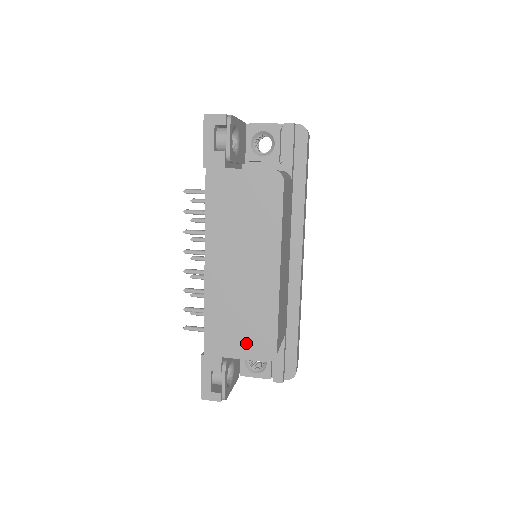
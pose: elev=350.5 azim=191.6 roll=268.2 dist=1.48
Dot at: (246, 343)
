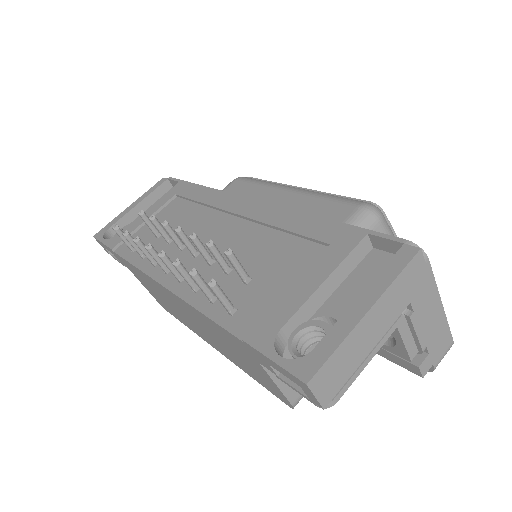
Dot at: (152, 293)
